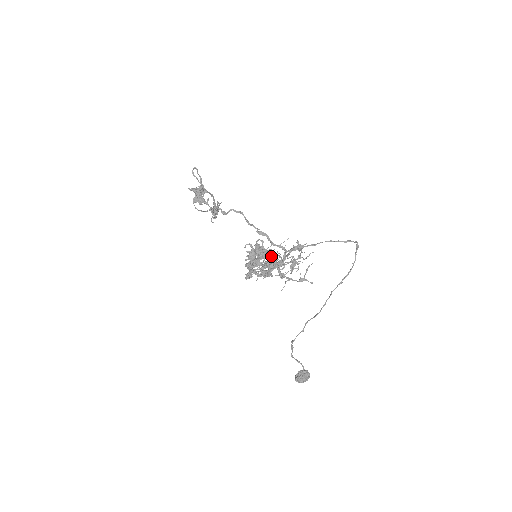
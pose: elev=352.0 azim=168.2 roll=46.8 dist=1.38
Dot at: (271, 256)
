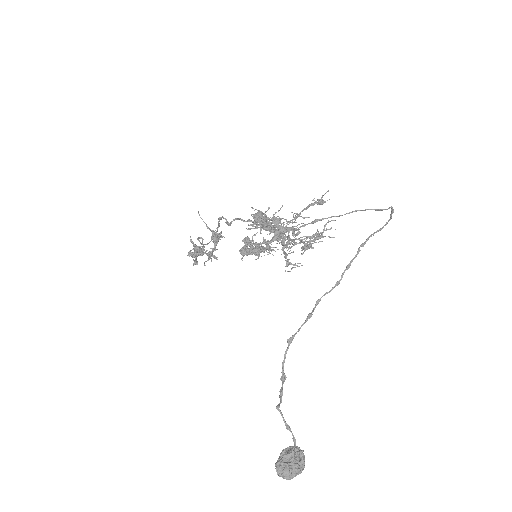
Dot at: occluded
